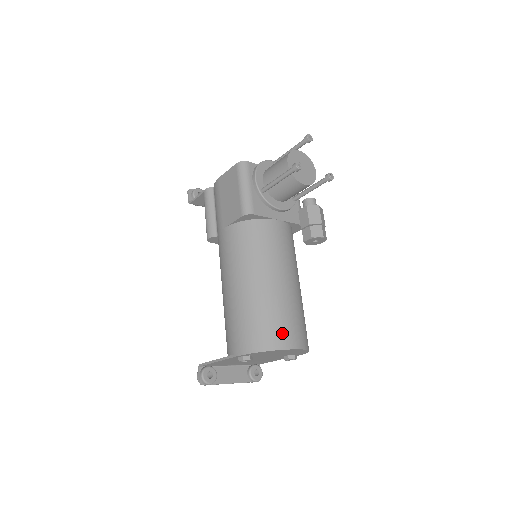
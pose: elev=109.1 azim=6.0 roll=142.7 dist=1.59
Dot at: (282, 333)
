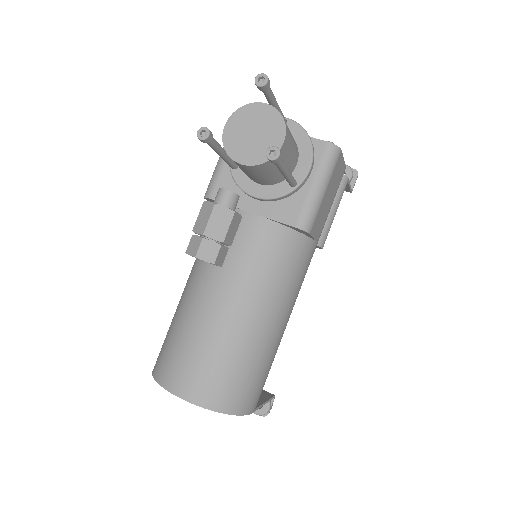
Dot at: (174, 368)
